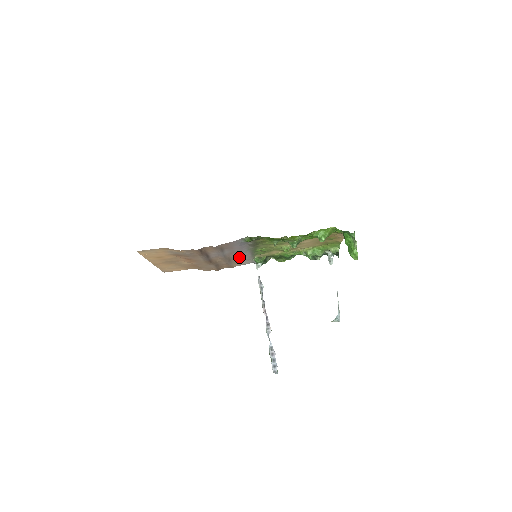
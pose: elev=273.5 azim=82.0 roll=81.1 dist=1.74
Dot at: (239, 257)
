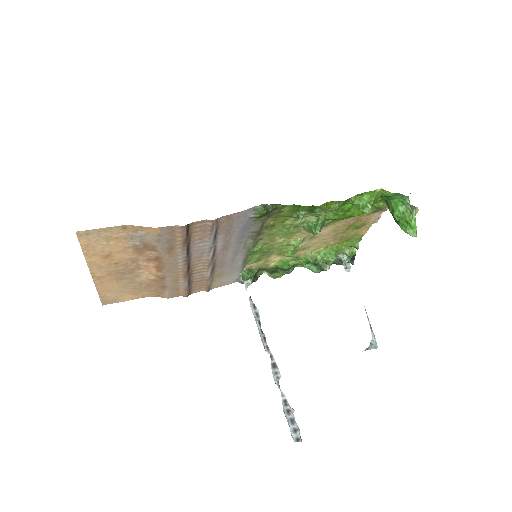
Dot at: (227, 263)
